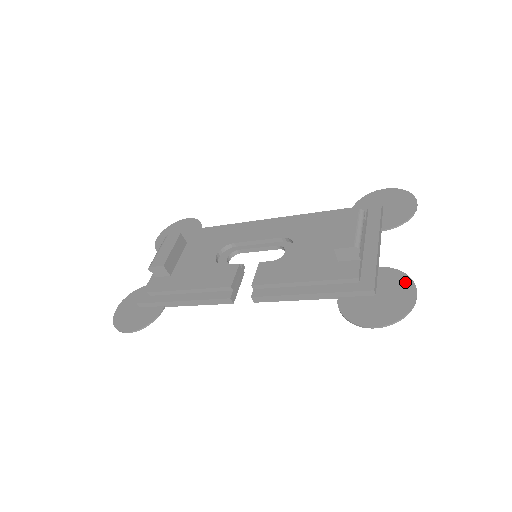
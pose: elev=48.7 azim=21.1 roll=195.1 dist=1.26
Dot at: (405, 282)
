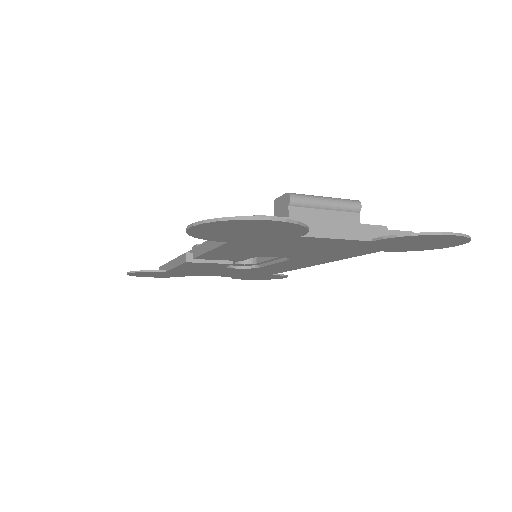
Dot at: occluded
